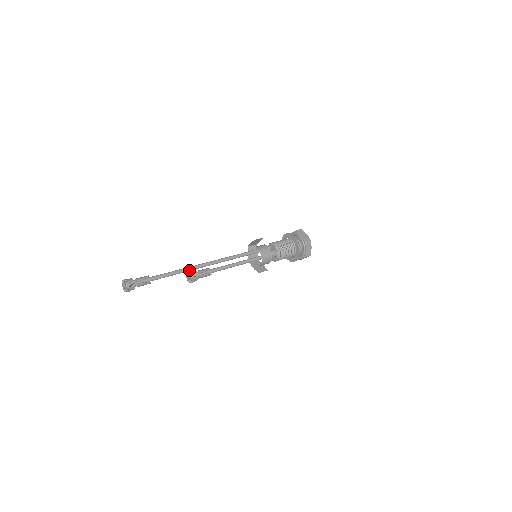
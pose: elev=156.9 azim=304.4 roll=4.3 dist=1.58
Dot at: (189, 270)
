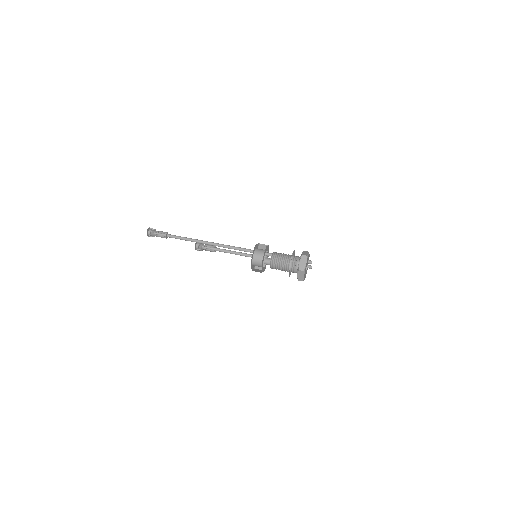
Dot at: (196, 242)
